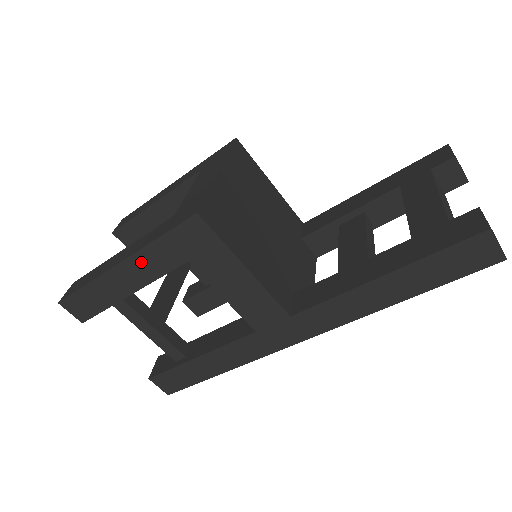
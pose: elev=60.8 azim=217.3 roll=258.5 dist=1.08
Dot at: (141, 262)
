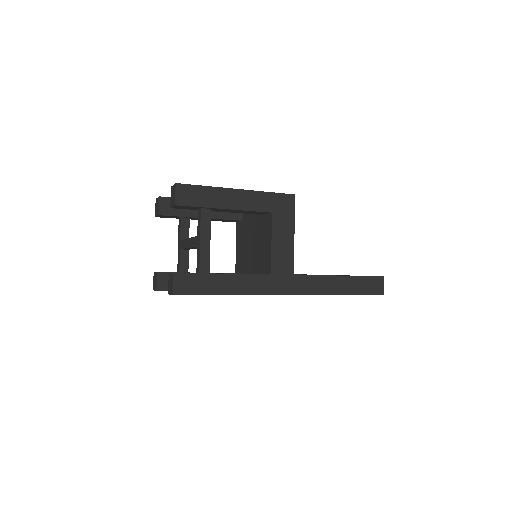
Dot at: (250, 197)
